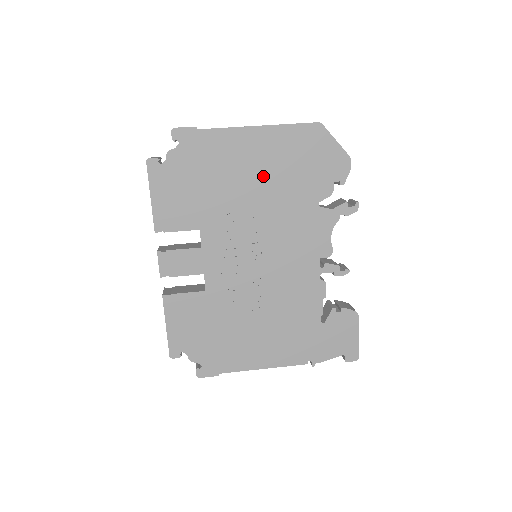
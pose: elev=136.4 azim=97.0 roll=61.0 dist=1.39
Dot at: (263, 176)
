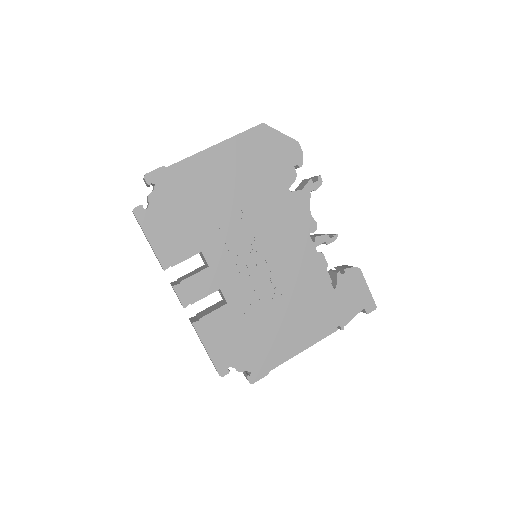
Dot at: (235, 185)
